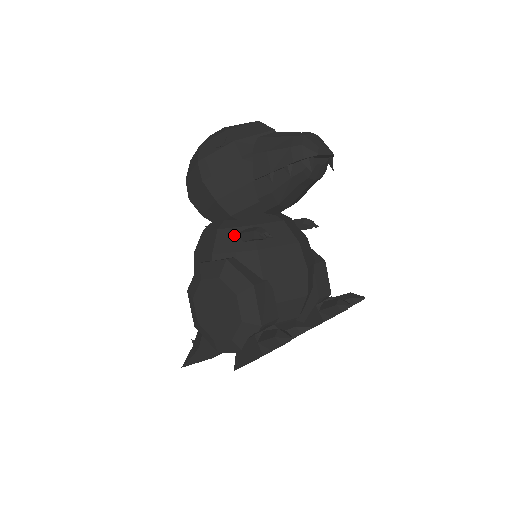
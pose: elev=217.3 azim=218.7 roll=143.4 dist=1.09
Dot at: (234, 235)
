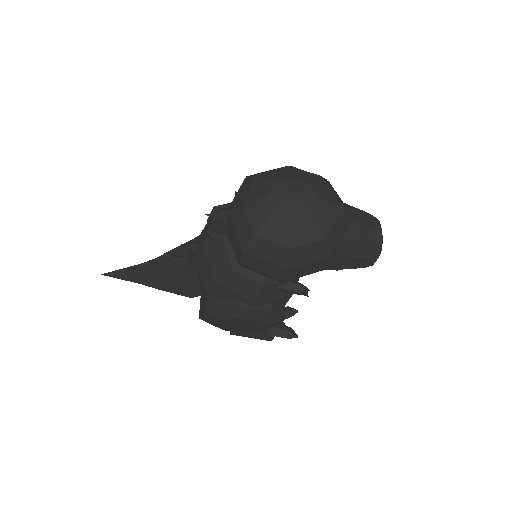
Dot at: (277, 288)
